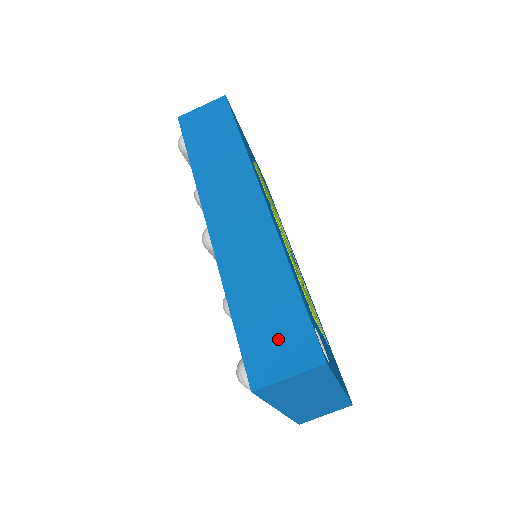
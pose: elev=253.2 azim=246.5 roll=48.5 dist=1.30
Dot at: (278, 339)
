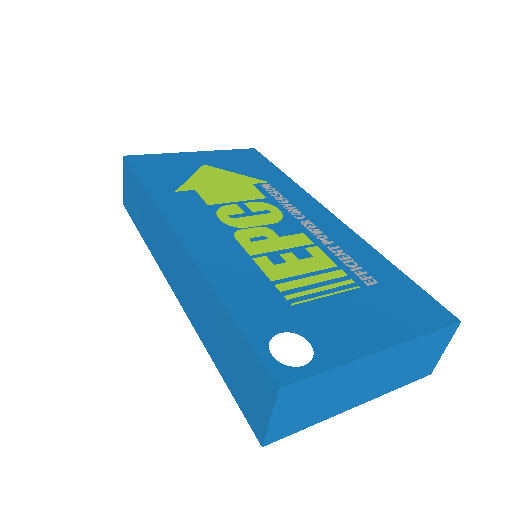
Dot at: (246, 380)
